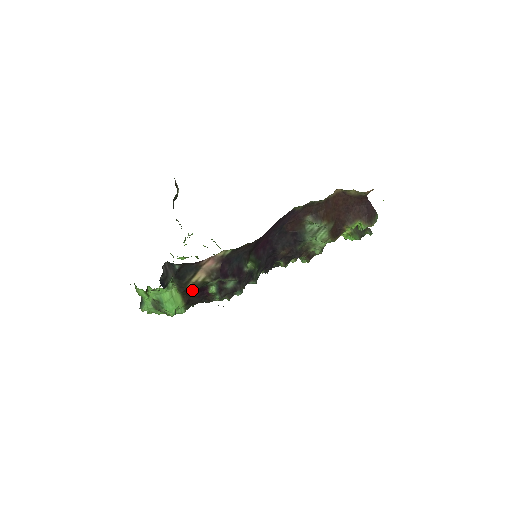
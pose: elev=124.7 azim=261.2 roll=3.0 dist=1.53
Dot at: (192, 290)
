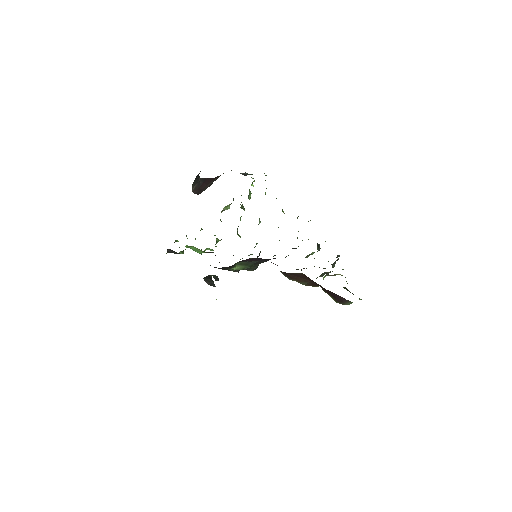
Dot at: occluded
